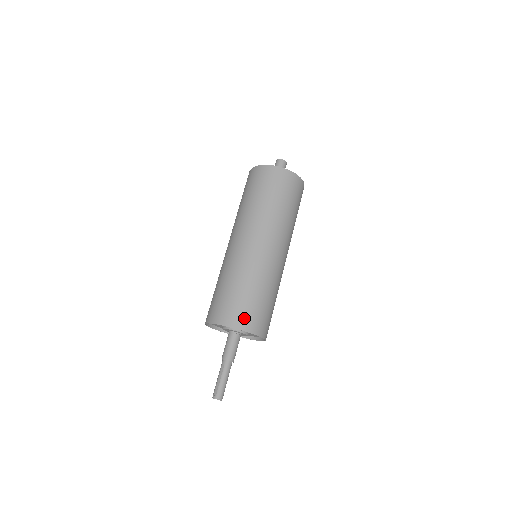
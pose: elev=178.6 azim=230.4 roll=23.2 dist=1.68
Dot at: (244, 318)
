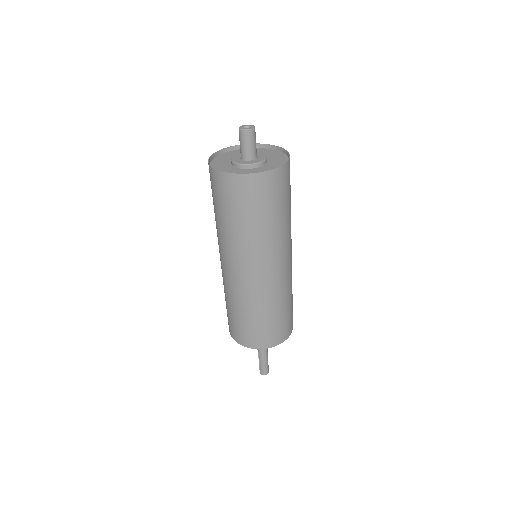
Dot at: (250, 339)
